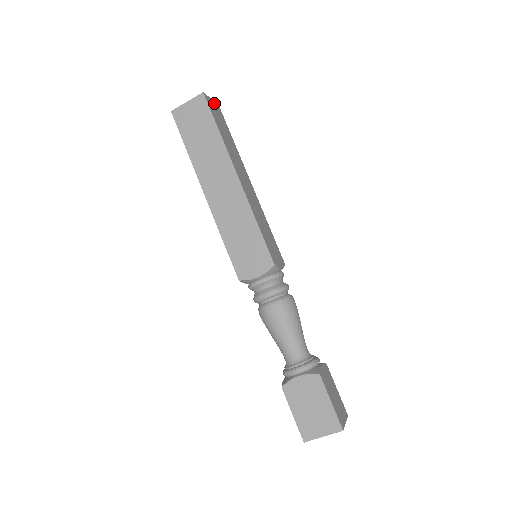
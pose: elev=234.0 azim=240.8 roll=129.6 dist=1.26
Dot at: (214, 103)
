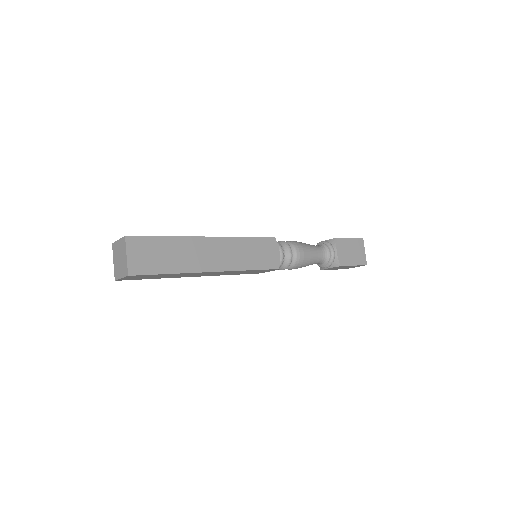
Dot at: (129, 251)
